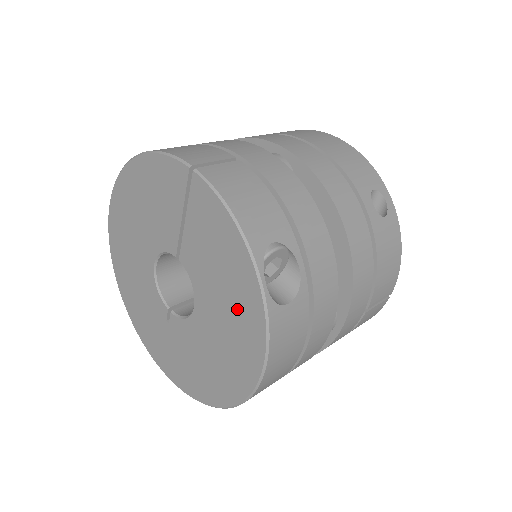
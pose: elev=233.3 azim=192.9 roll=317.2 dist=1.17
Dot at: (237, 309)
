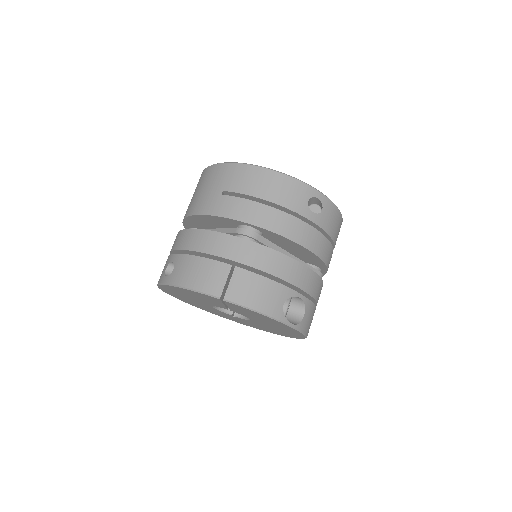
Dot at: occluded
